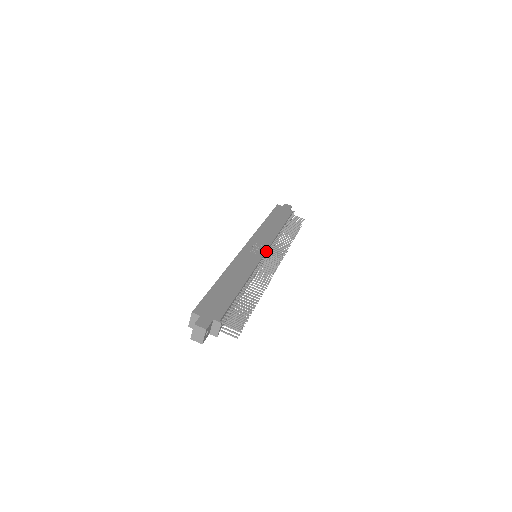
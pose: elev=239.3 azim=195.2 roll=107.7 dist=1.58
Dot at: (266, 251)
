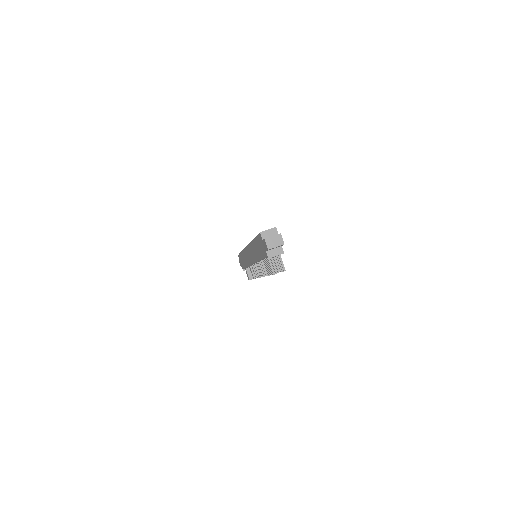
Dot at: occluded
